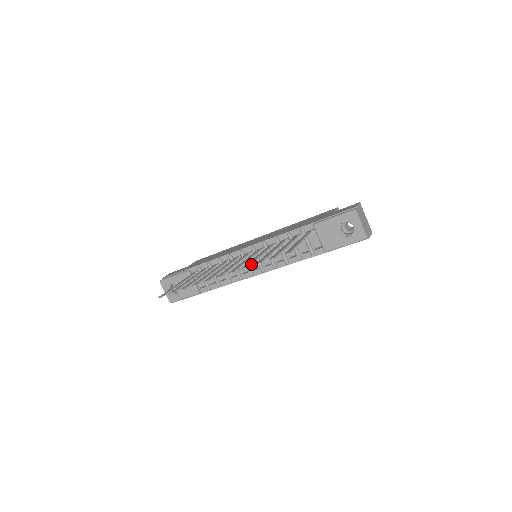
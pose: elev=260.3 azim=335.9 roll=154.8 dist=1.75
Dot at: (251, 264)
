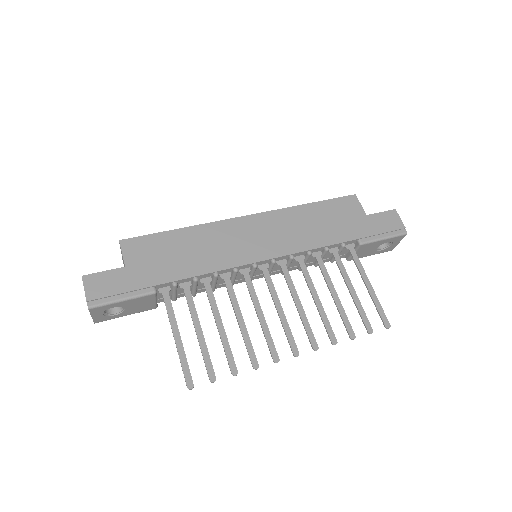
Dot at: (256, 272)
